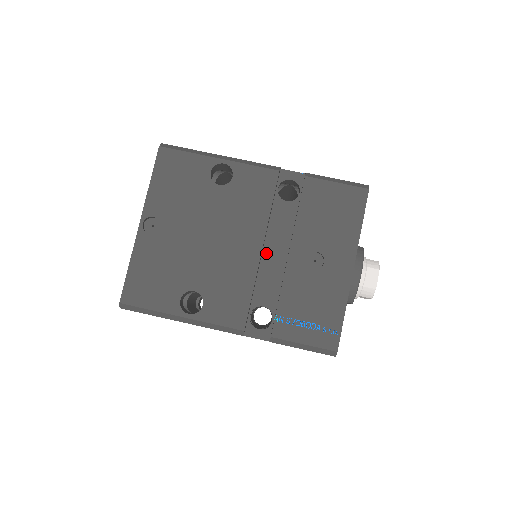
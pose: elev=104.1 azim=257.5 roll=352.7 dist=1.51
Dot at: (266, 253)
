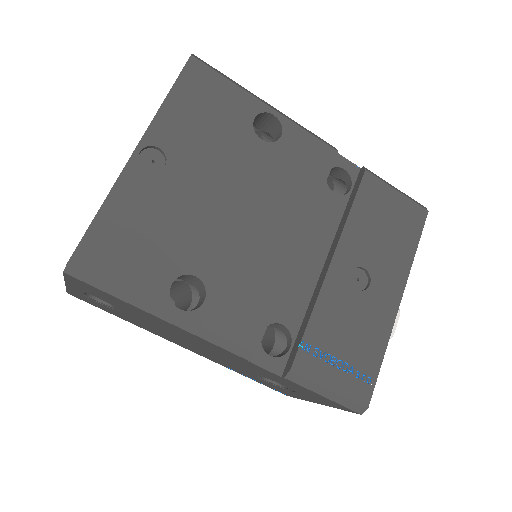
Dot at: (299, 252)
